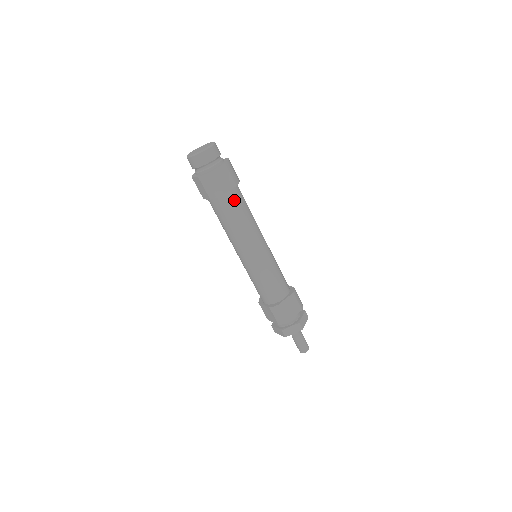
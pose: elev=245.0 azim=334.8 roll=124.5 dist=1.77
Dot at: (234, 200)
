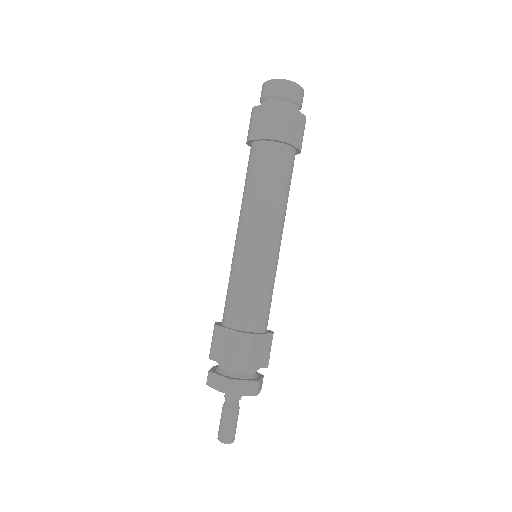
Dot at: (289, 162)
